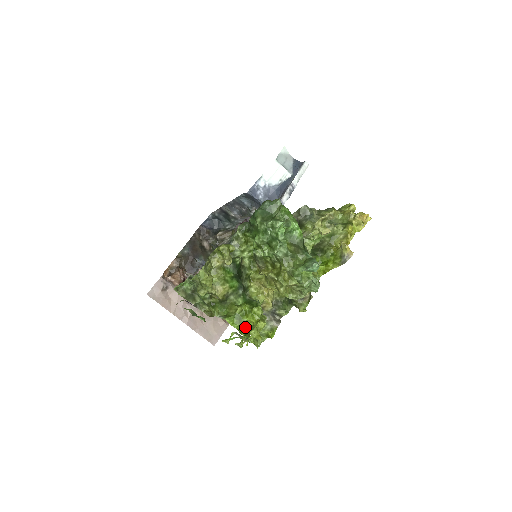
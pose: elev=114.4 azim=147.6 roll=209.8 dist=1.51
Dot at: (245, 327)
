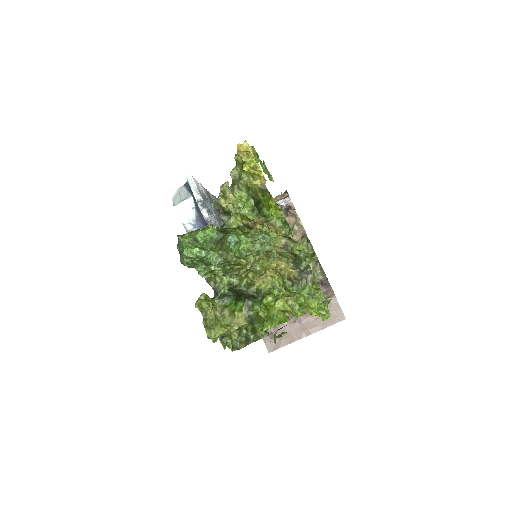
Dot at: occluded
